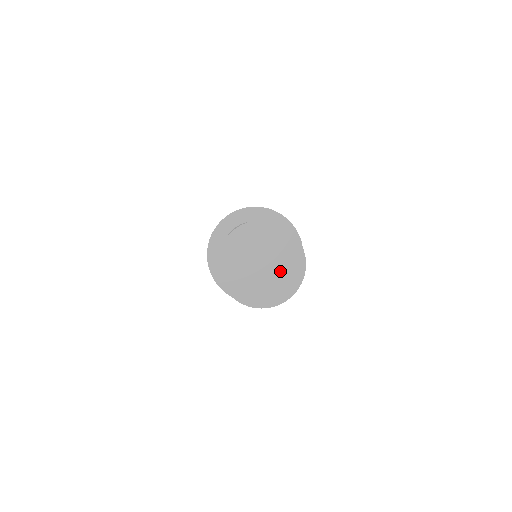
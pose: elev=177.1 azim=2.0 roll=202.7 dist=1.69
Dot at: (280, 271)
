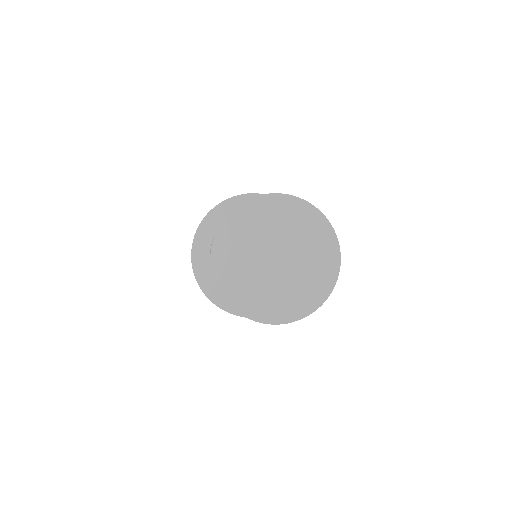
Dot at: (292, 283)
